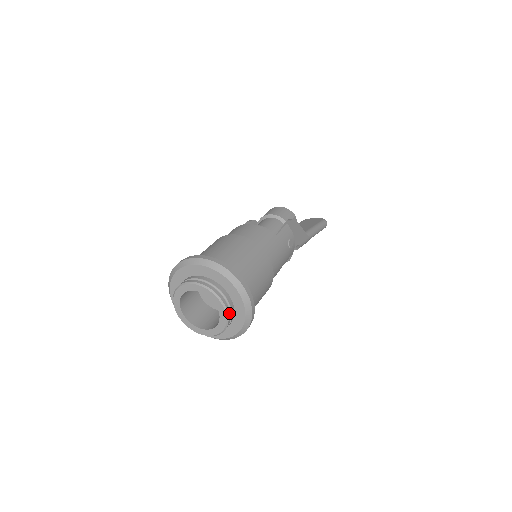
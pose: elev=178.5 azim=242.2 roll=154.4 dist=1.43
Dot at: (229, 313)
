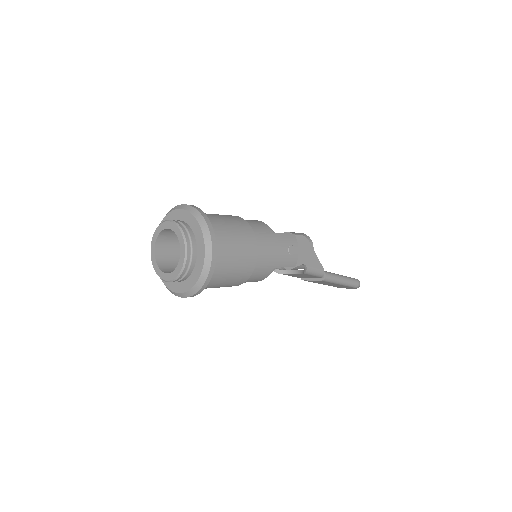
Dot at: (189, 253)
